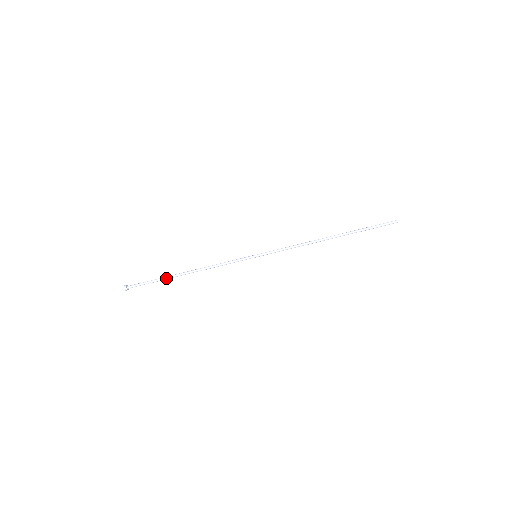
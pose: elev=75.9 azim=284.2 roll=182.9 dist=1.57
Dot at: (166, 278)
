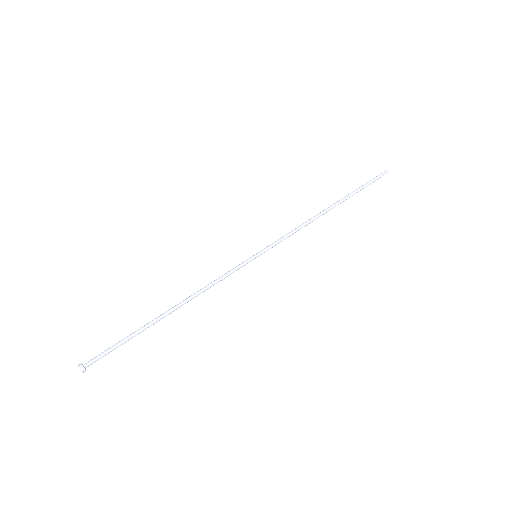
Dot at: (142, 327)
